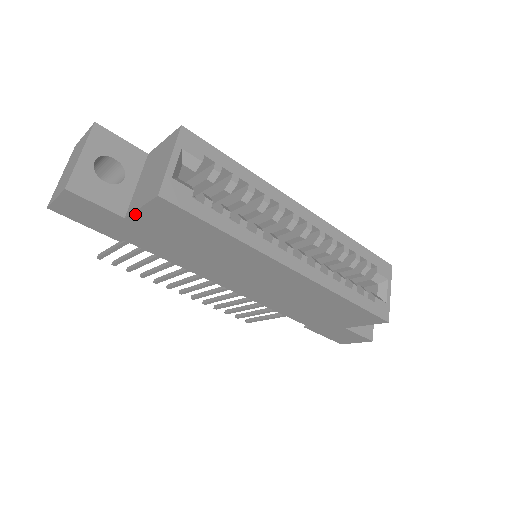
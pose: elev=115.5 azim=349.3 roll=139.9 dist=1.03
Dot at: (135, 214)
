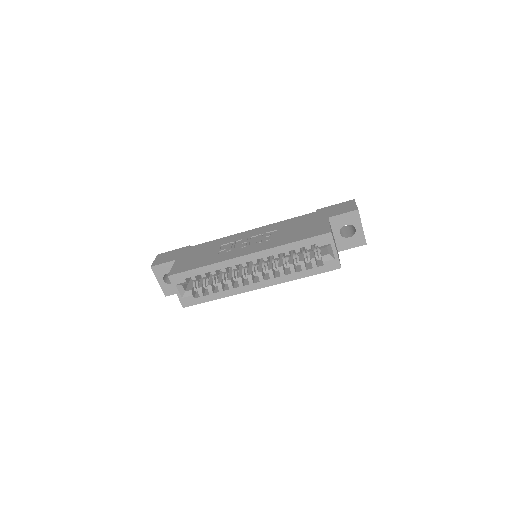
Dot at: occluded
